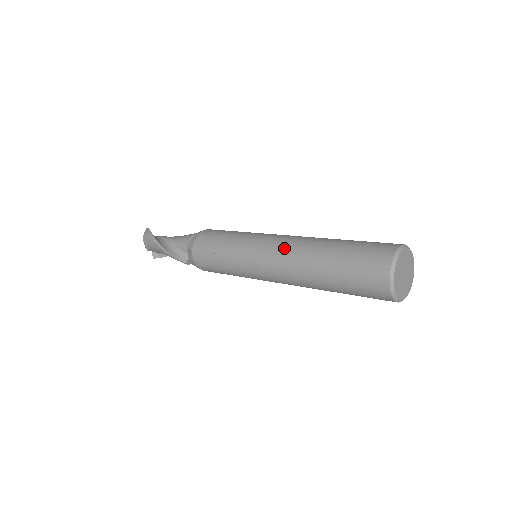
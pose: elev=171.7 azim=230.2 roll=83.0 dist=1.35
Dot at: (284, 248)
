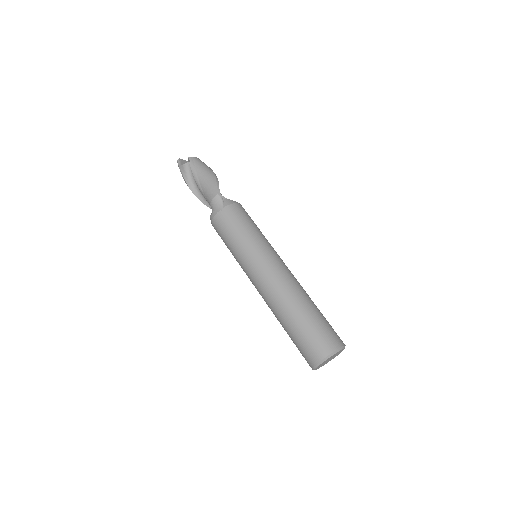
Dot at: (262, 296)
